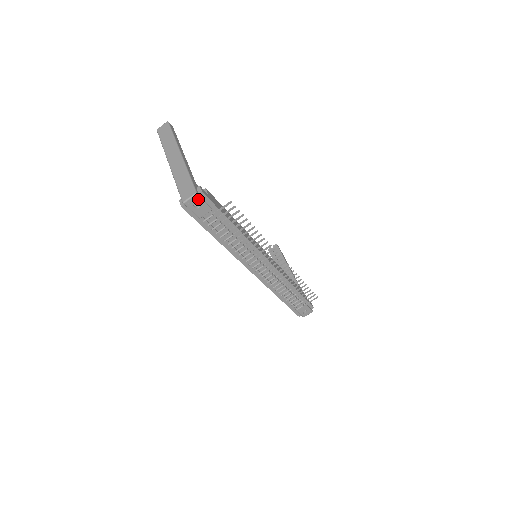
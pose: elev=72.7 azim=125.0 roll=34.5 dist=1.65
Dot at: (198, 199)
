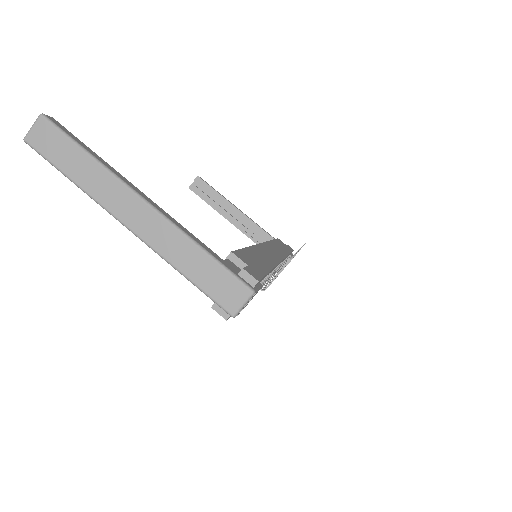
Dot at: (253, 295)
